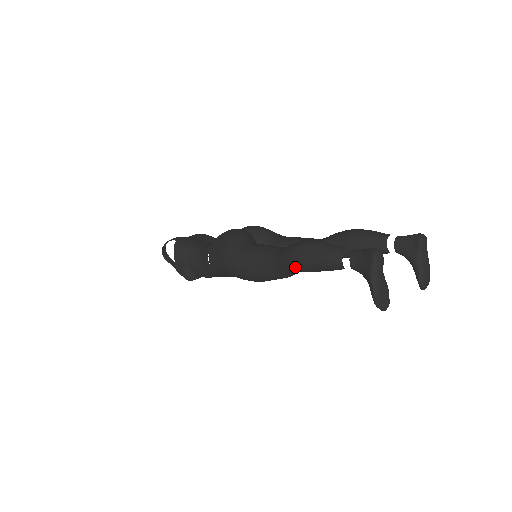
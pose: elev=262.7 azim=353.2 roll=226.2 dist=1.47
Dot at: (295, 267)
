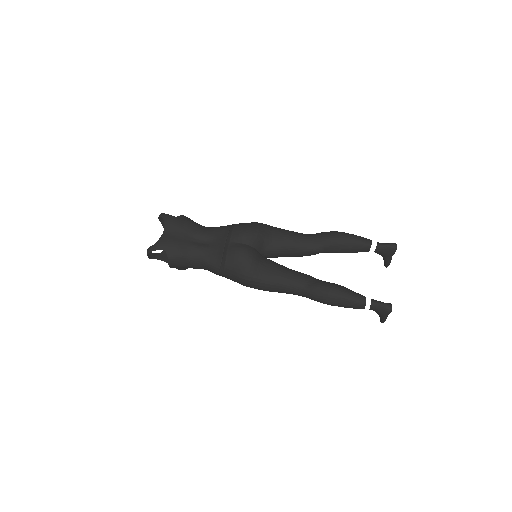
Dot at: (323, 303)
